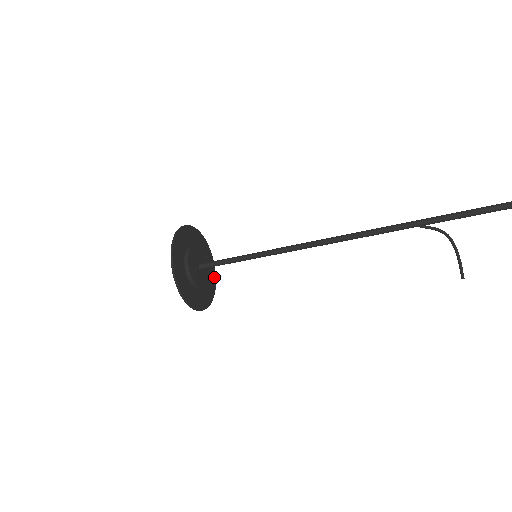
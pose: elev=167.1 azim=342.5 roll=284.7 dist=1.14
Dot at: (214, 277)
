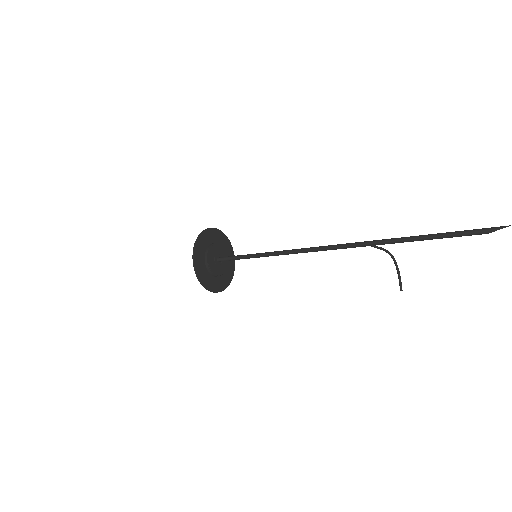
Dot at: (233, 270)
